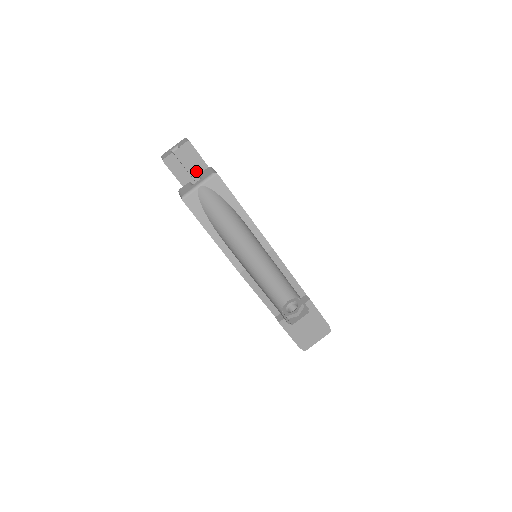
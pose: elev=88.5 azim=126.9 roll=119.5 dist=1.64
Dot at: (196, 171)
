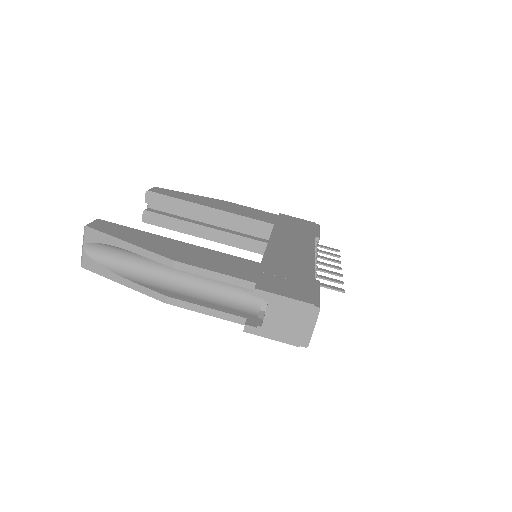
Dot at: (173, 210)
